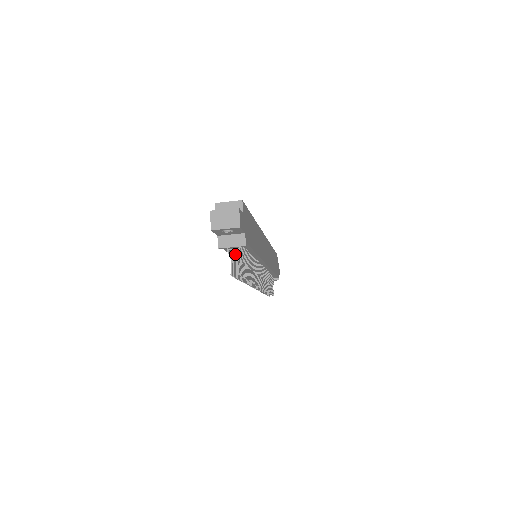
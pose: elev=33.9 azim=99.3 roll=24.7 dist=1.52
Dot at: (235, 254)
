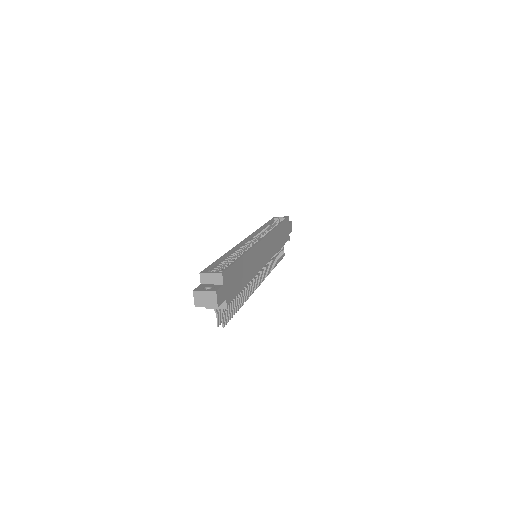
Dot at: occluded
